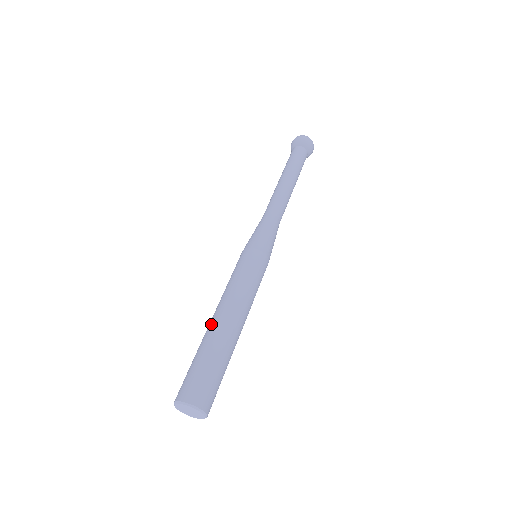
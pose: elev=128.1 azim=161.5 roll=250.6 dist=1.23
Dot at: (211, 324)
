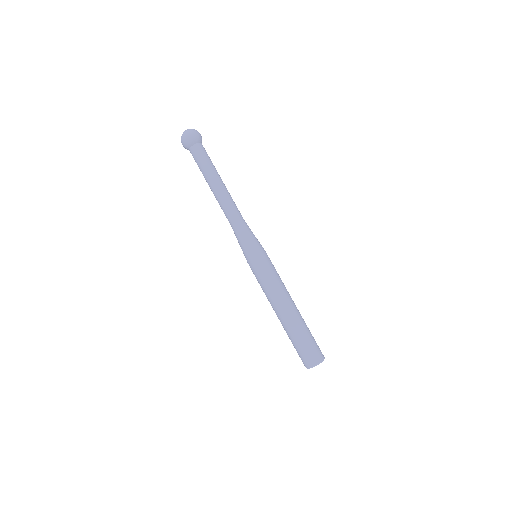
Dot at: (289, 317)
